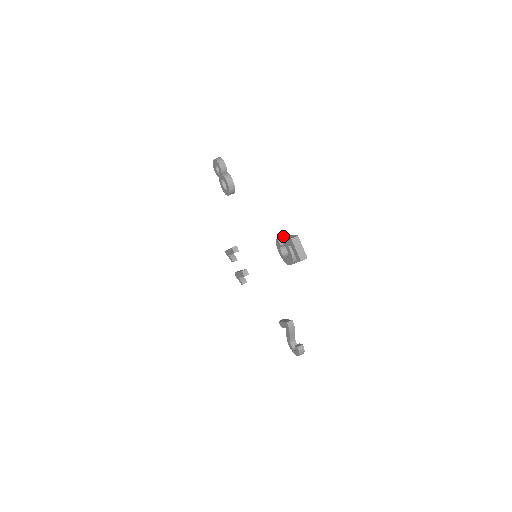
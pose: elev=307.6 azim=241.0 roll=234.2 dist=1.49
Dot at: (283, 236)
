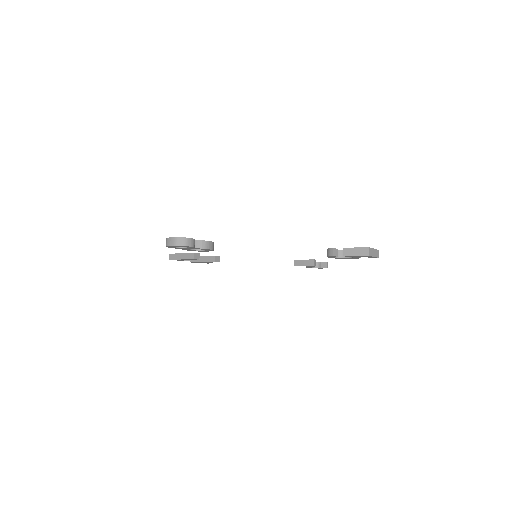
Dot at: (343, 253)
